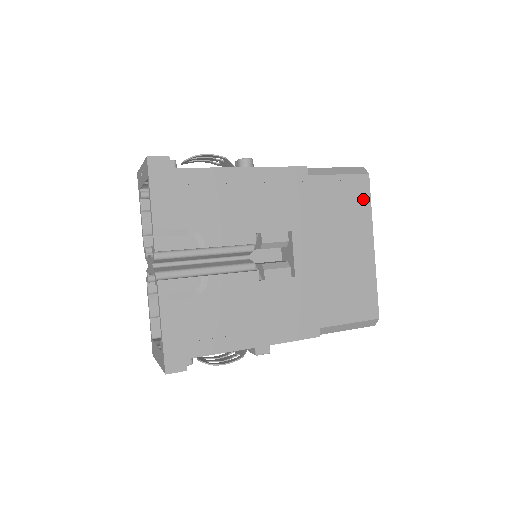
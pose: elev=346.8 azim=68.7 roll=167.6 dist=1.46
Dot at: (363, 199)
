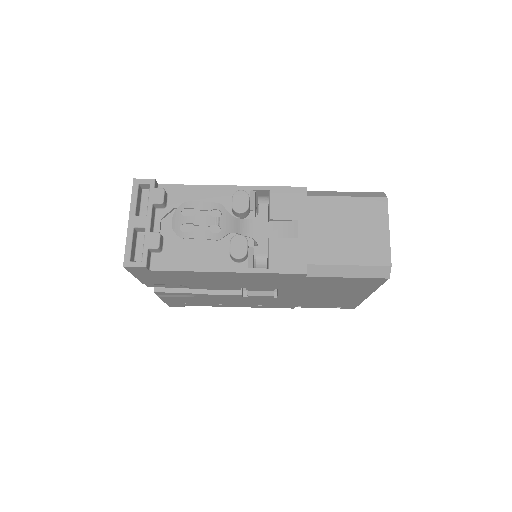
Dot at: (371, 285)
